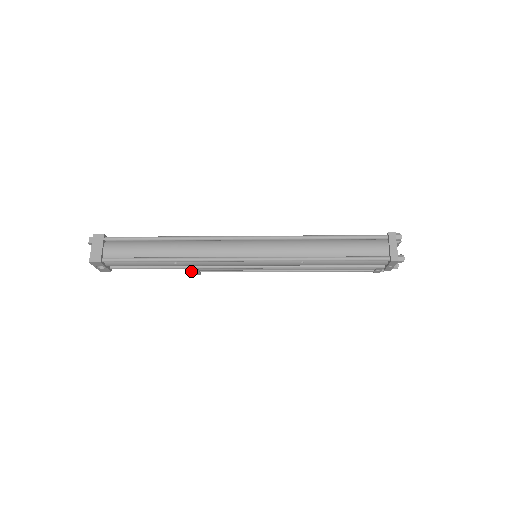
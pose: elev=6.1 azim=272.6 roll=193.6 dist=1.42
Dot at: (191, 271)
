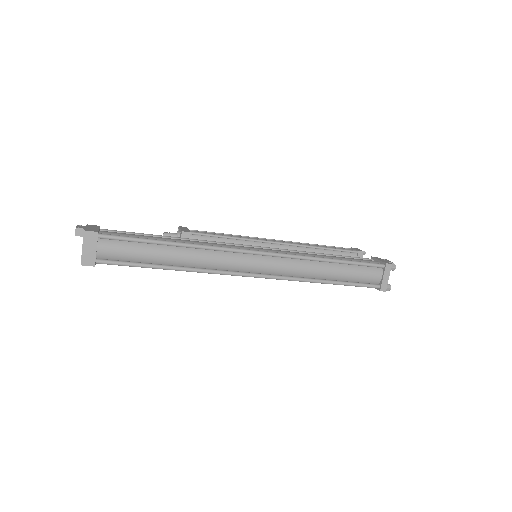
Dot at: occluded
